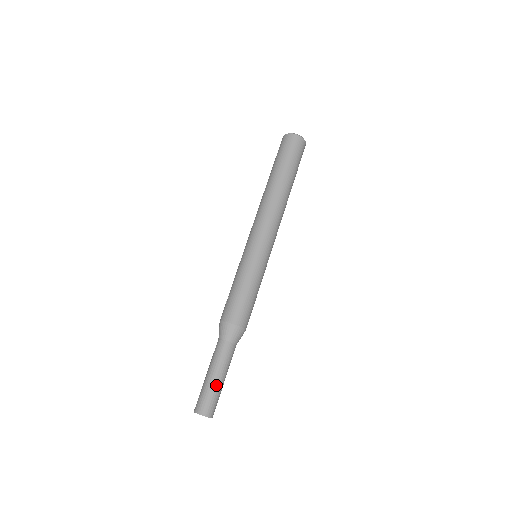
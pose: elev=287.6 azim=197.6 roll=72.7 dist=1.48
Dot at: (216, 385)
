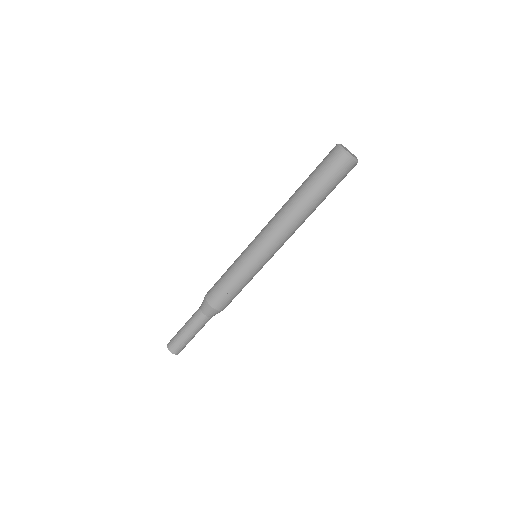
Dot at: occluded
